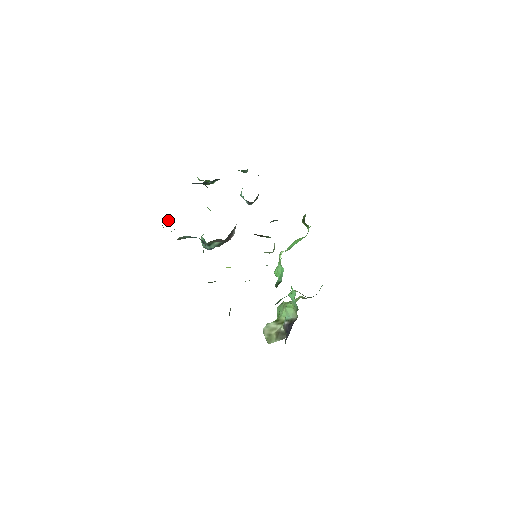
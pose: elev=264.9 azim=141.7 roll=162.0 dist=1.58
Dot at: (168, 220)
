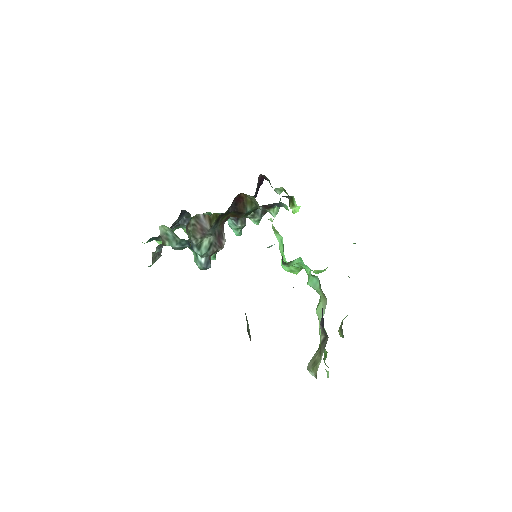
Dot at: (158, 255)
